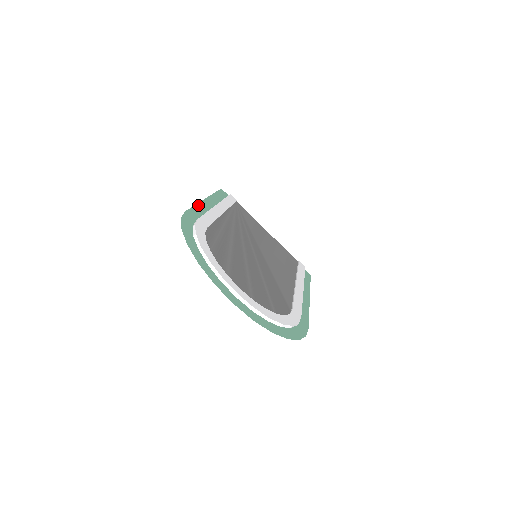
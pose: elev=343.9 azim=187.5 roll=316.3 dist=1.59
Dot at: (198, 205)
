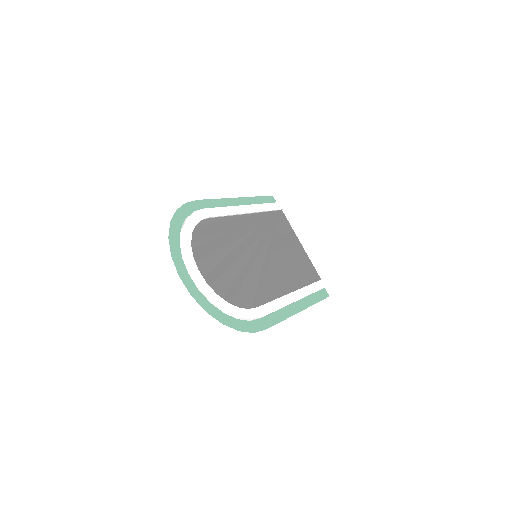
Dot at: (221, 200)
